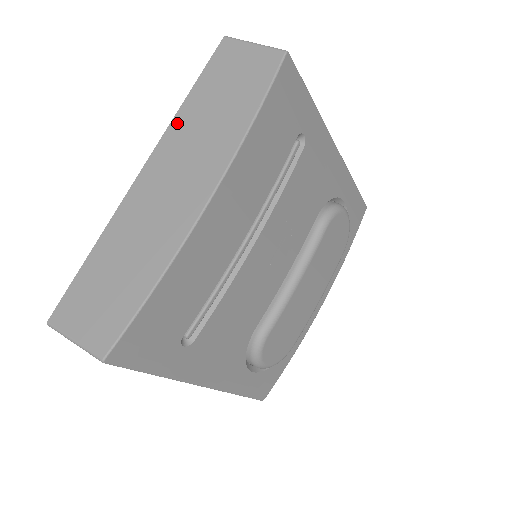
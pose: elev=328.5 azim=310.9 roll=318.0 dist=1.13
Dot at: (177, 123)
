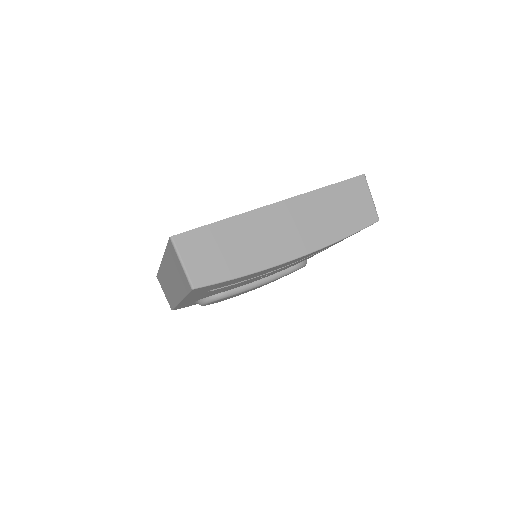
Dot at: (311, 197)
